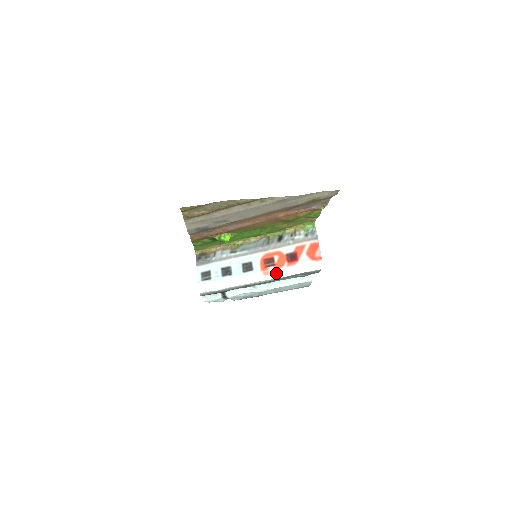
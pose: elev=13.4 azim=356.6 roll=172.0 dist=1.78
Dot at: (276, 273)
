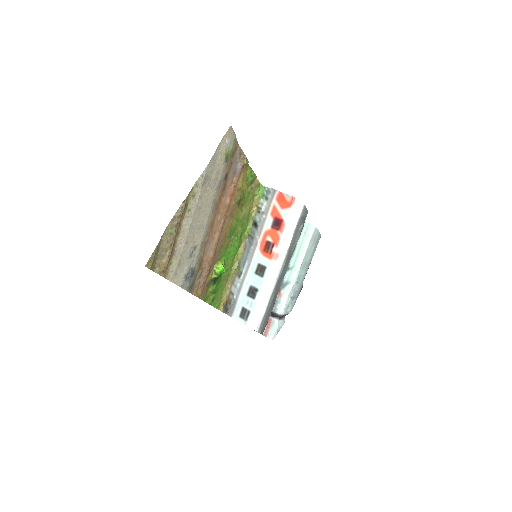
Dot at: (282, 248)
